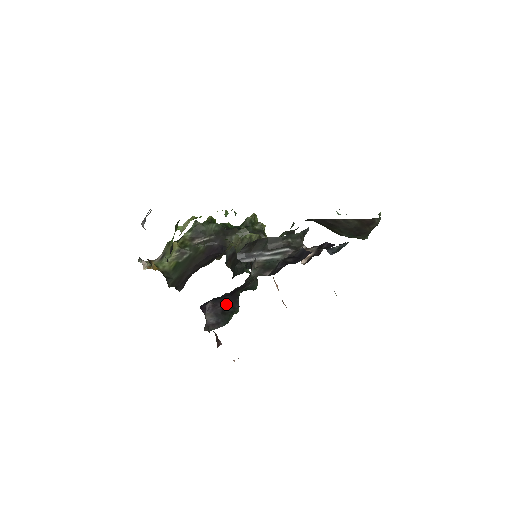
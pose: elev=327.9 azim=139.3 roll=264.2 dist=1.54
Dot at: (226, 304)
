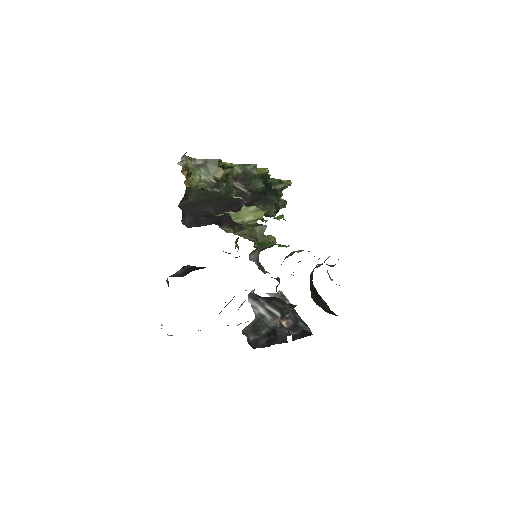
Dot at: (199, 268)
